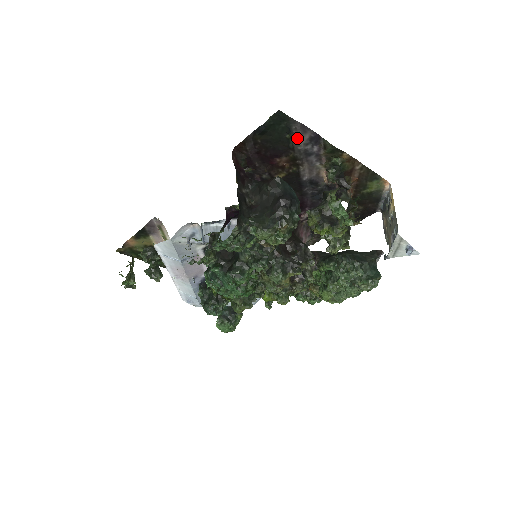
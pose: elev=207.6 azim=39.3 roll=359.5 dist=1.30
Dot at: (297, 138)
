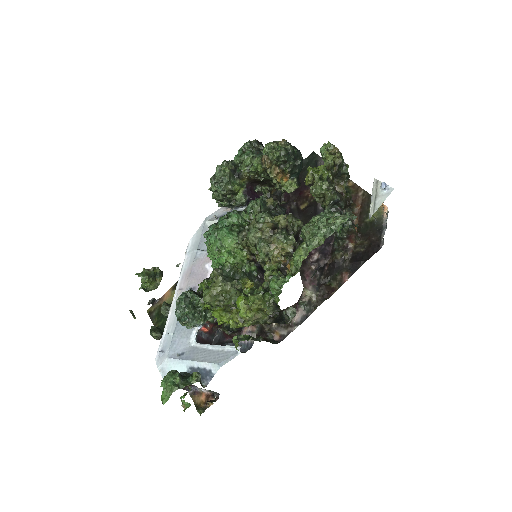
Dot at: occluded
